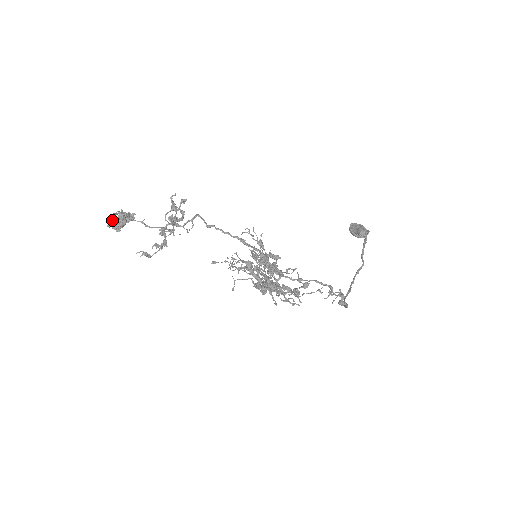
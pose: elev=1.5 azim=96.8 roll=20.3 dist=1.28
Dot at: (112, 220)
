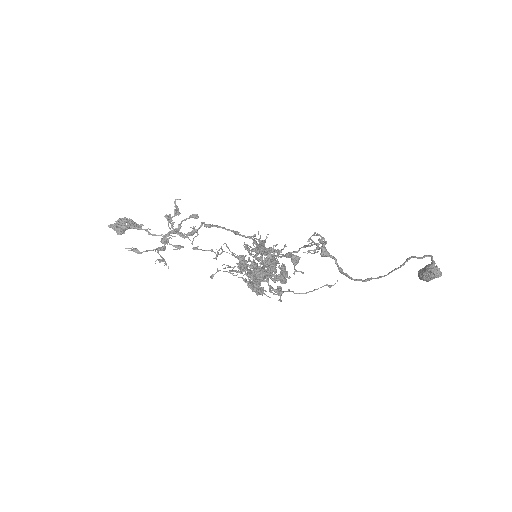
Dot at: occluded
